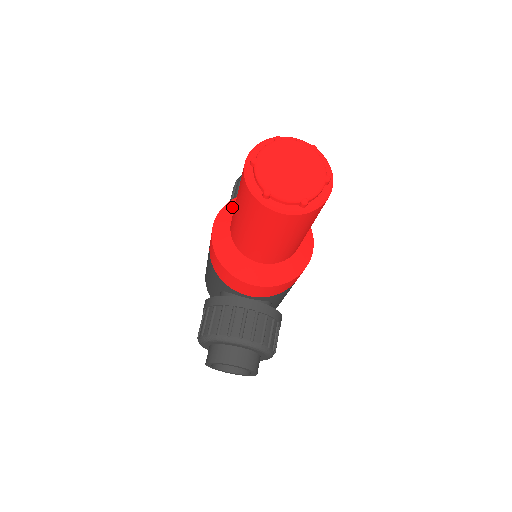
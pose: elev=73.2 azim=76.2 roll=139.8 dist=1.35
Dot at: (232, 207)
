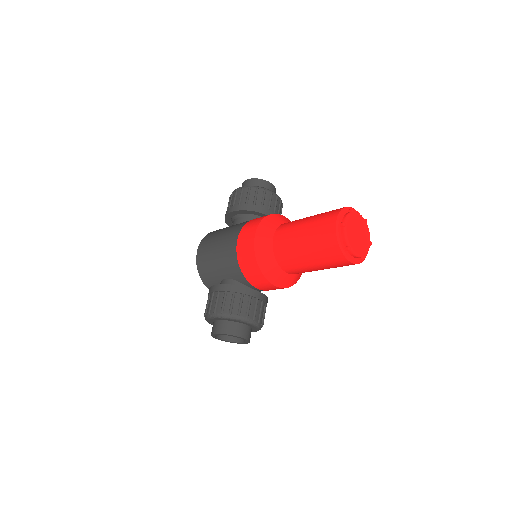
Dot at: (270, 225)
